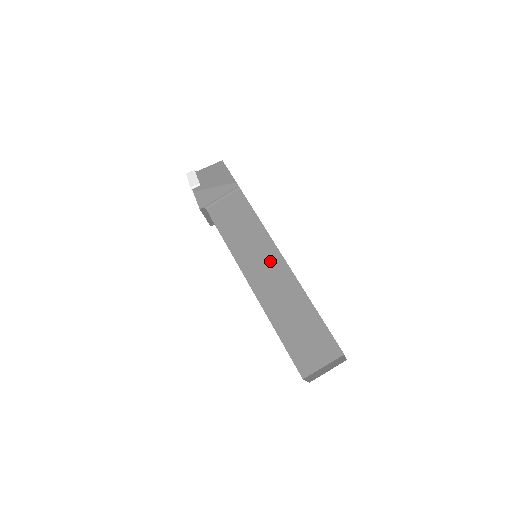
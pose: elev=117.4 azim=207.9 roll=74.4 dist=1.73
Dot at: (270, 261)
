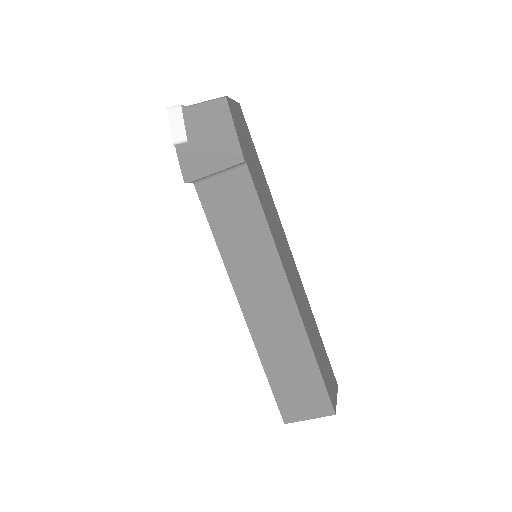
Dot at: (272, 287)
